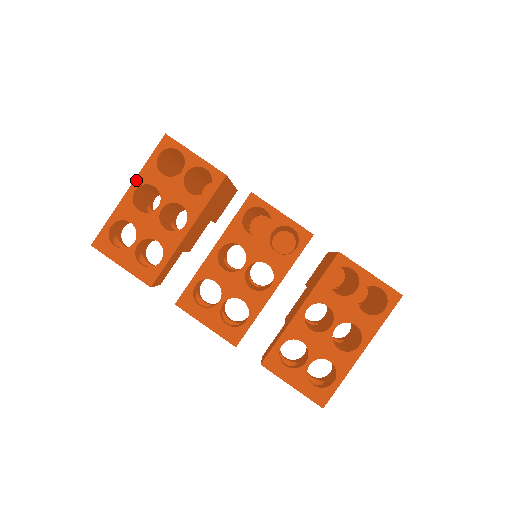
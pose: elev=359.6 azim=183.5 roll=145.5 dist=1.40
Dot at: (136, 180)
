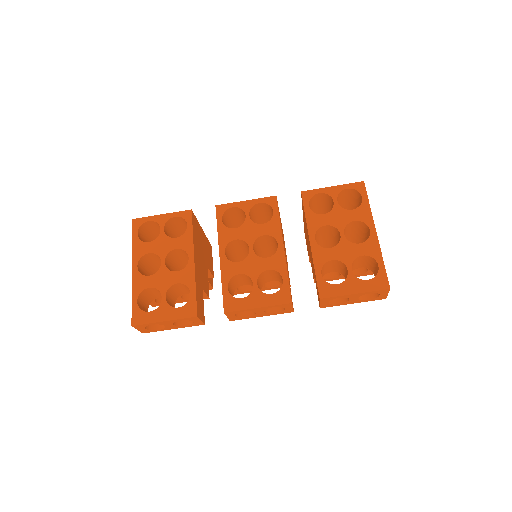
Dot at: (133, 260)
